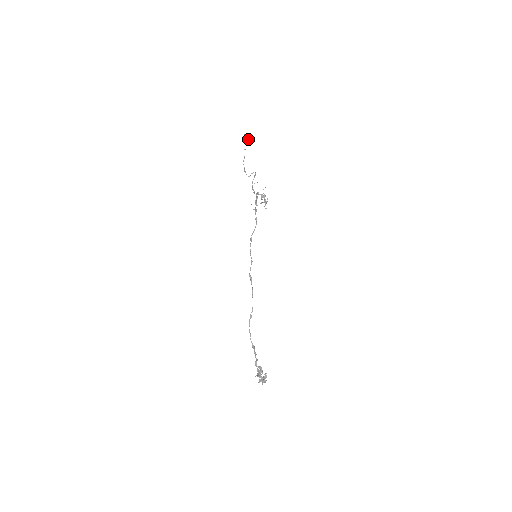
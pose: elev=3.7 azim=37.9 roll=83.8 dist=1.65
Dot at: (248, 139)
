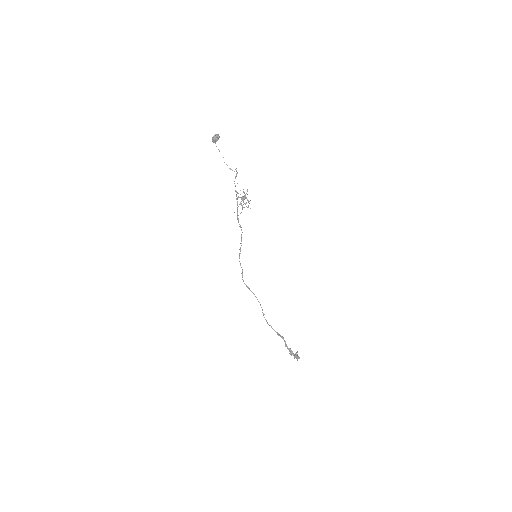
Dot at: occluded
